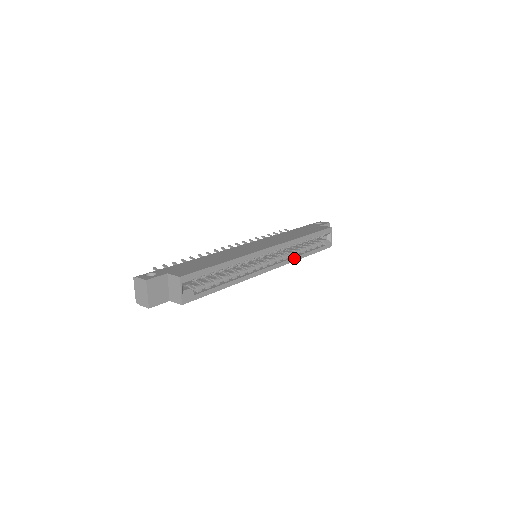
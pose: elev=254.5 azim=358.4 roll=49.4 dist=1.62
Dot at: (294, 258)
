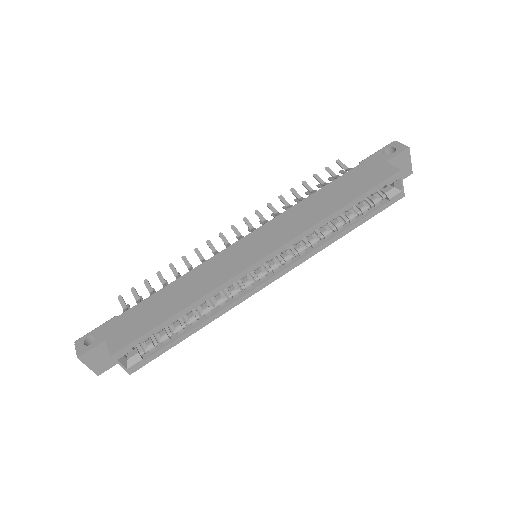
Dot at: (319, 247)
